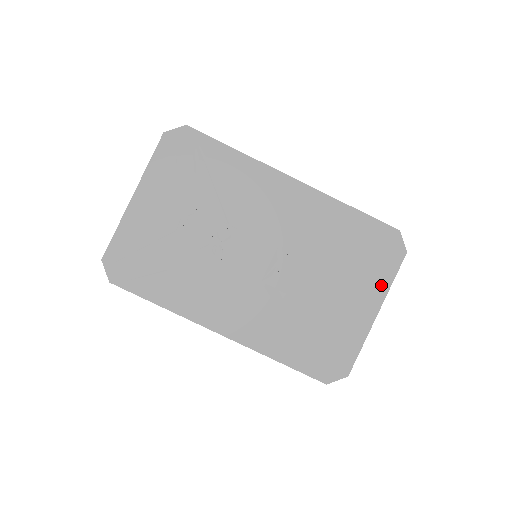
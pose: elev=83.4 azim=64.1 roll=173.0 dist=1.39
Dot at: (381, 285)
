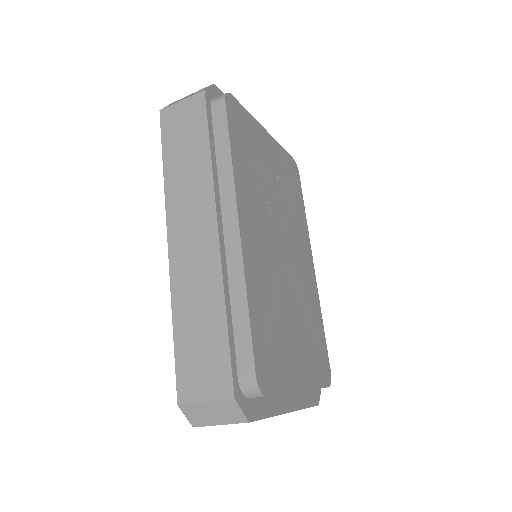
Dot at: (301, 397)
